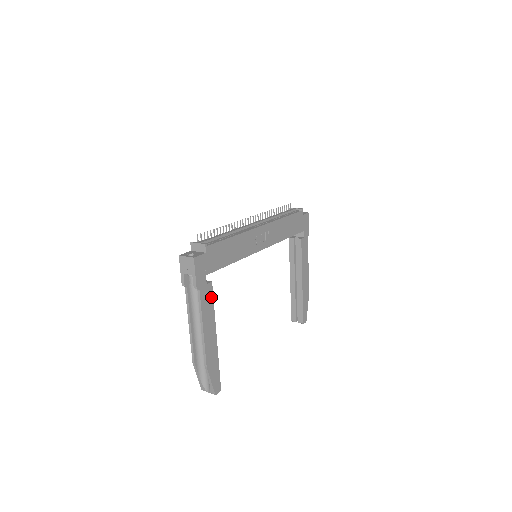
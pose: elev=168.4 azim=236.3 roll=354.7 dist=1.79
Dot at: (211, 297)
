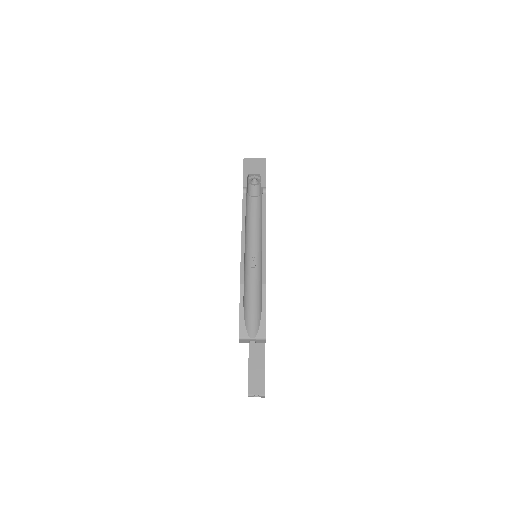
Dot at: occluded
